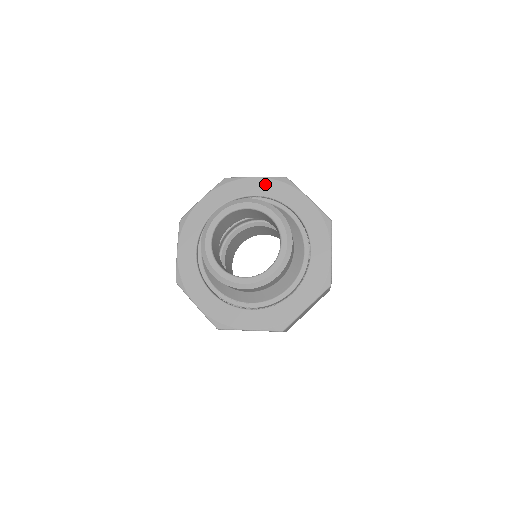
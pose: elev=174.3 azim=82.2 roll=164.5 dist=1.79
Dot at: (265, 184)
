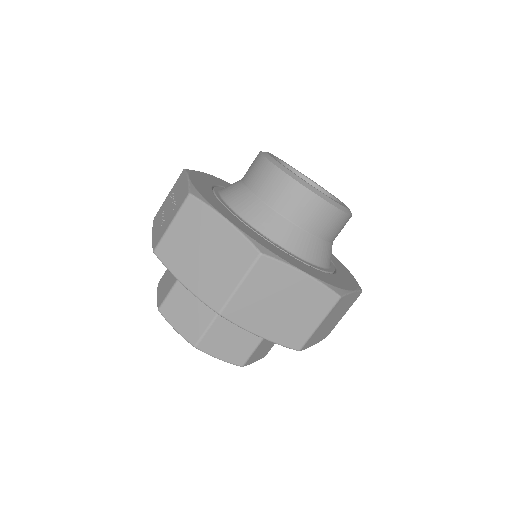
Dot at: occluded
